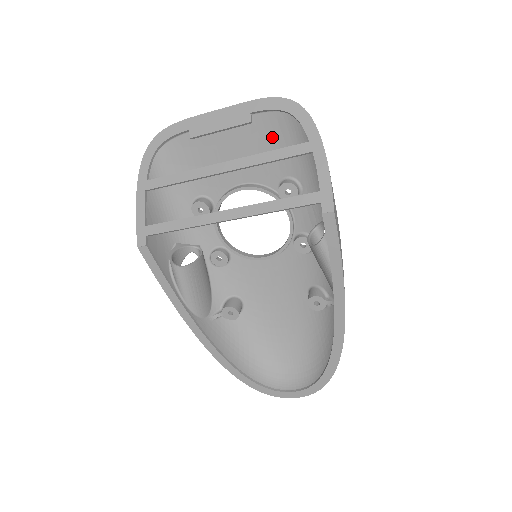
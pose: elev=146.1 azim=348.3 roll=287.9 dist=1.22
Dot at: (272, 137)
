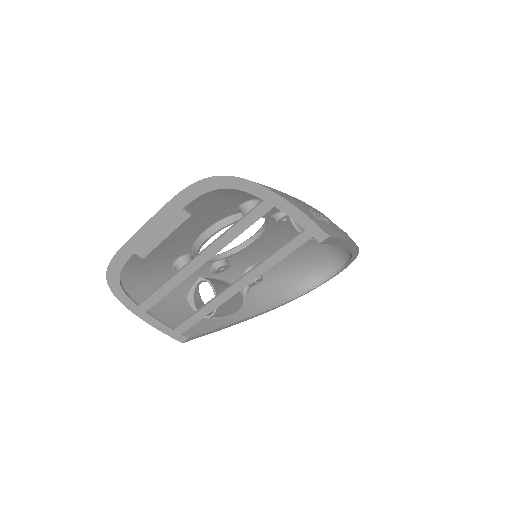
Dot at: (211, 199)
